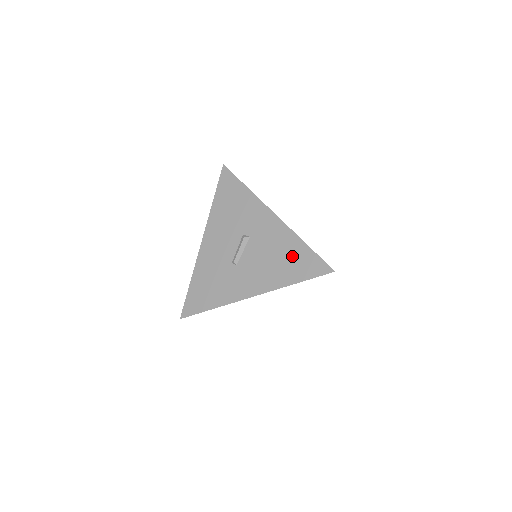
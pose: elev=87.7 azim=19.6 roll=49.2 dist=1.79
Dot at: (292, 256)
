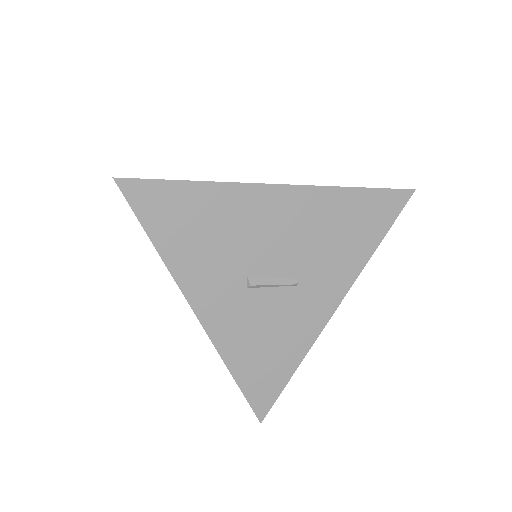
Dot at: occluded
